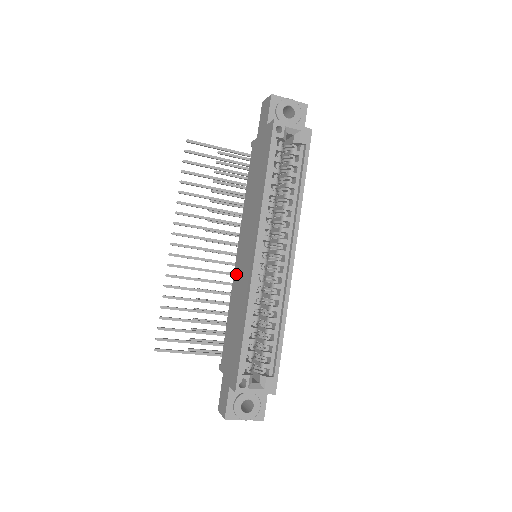
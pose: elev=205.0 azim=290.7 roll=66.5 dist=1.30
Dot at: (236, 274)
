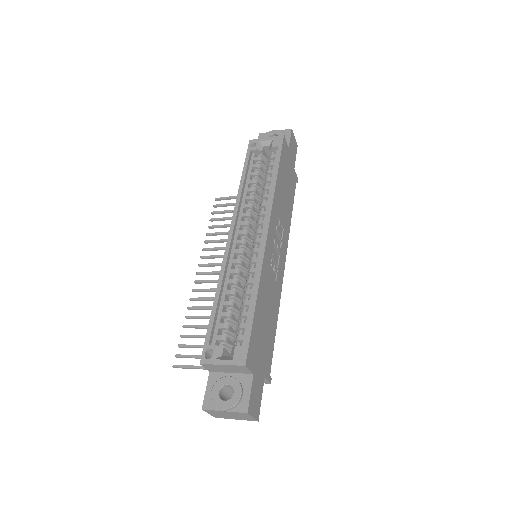
Dot at: occluded
